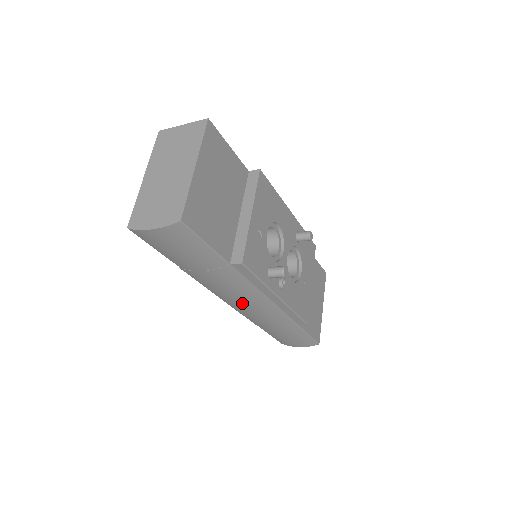
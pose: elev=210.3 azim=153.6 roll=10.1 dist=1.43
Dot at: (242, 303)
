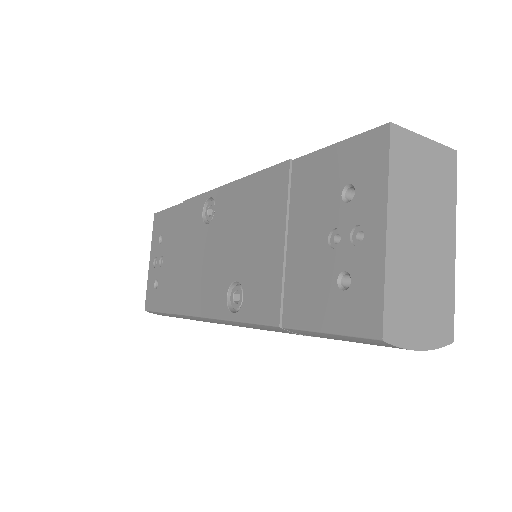
Dot at: occluded
